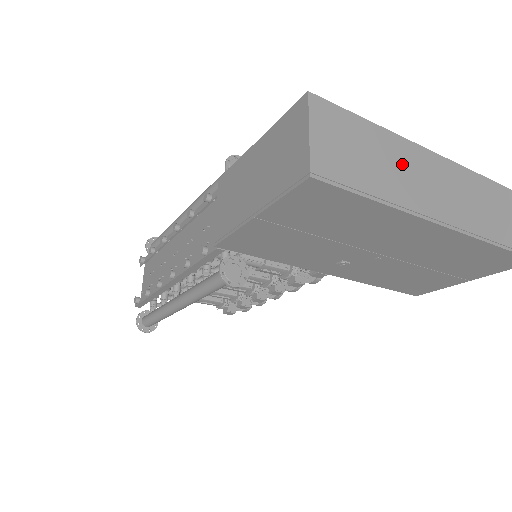
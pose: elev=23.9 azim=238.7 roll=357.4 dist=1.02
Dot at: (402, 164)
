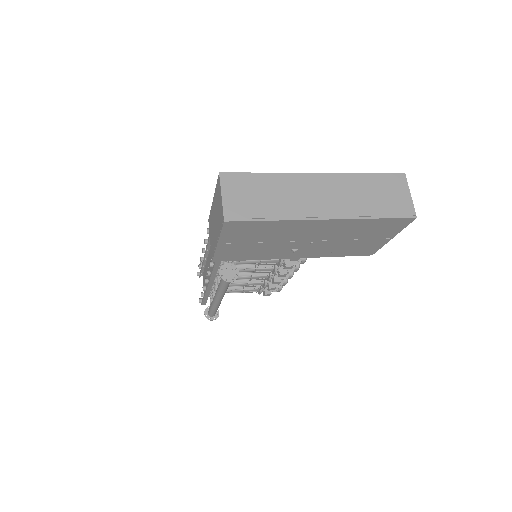
Dot at: (290, 191)
